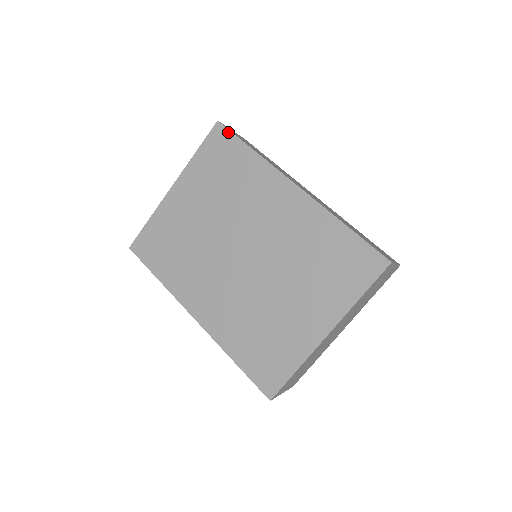
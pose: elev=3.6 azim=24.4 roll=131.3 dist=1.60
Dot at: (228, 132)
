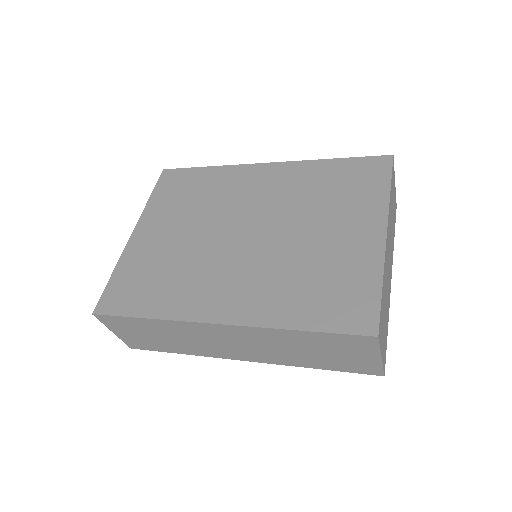
Dot at: (178, 170)
